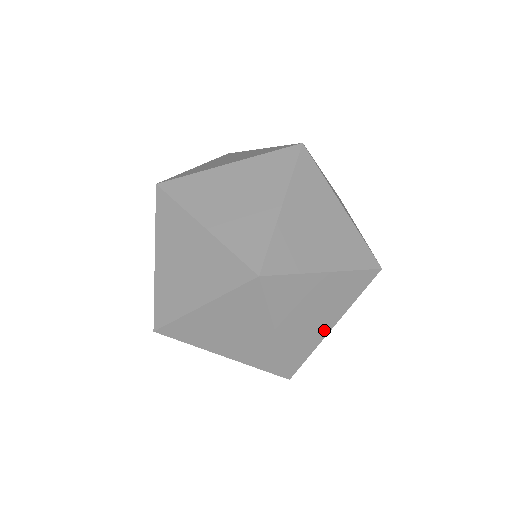
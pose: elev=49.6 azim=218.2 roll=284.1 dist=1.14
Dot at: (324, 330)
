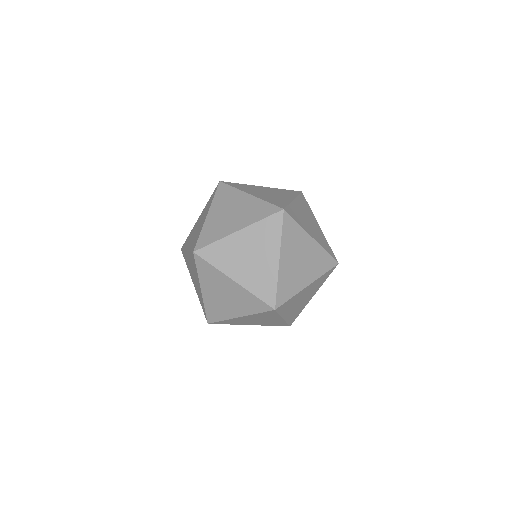
Dot at: (302, 284)
